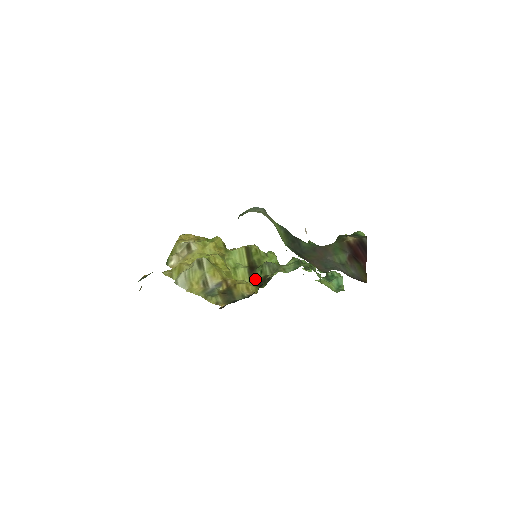
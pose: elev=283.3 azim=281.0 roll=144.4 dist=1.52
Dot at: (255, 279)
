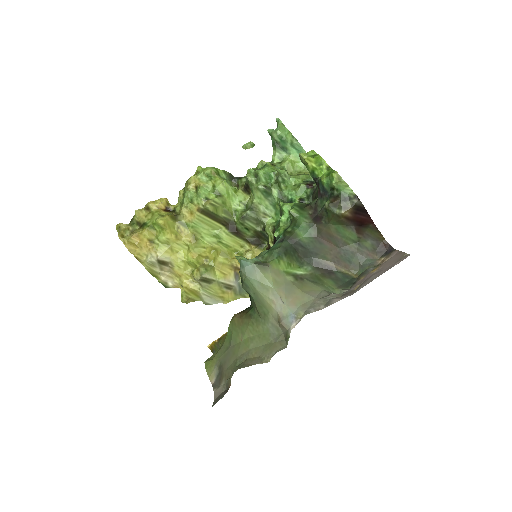
Dot at: (249, 238)
